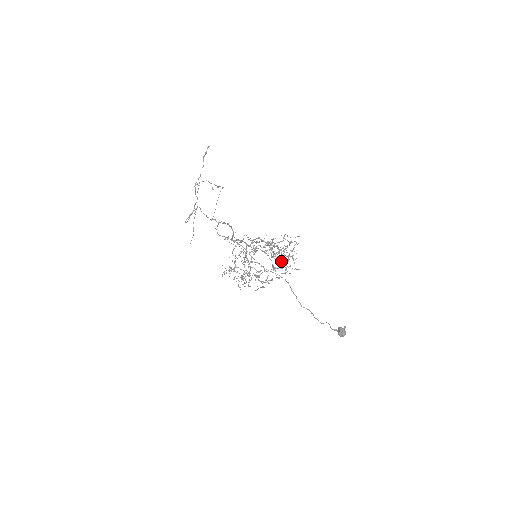
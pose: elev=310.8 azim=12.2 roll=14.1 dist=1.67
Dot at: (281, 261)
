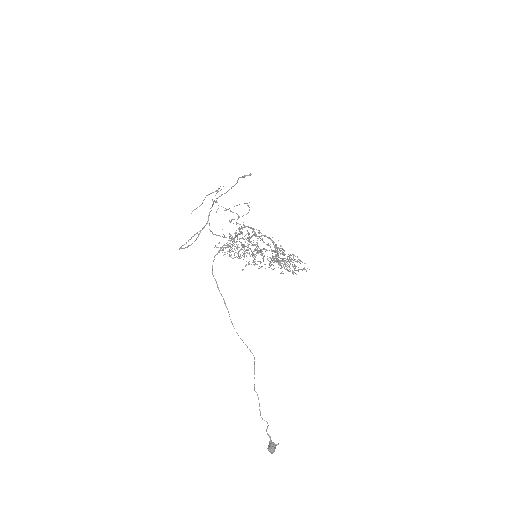
Dot at: occluded
